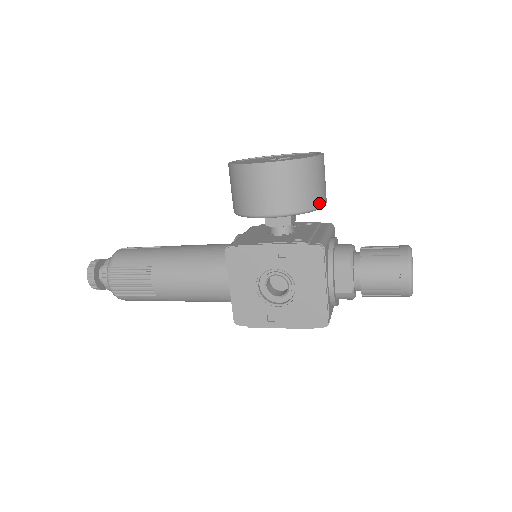
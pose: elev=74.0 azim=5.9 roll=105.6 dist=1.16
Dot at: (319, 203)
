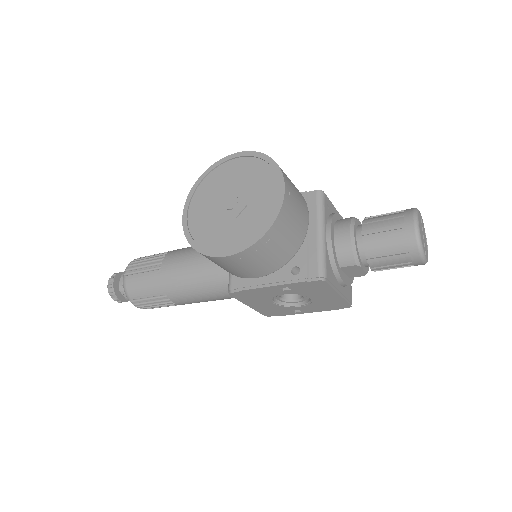
Dot at: (302, 237)
